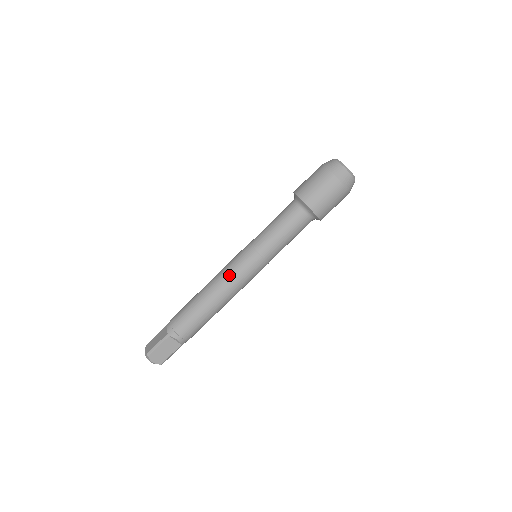
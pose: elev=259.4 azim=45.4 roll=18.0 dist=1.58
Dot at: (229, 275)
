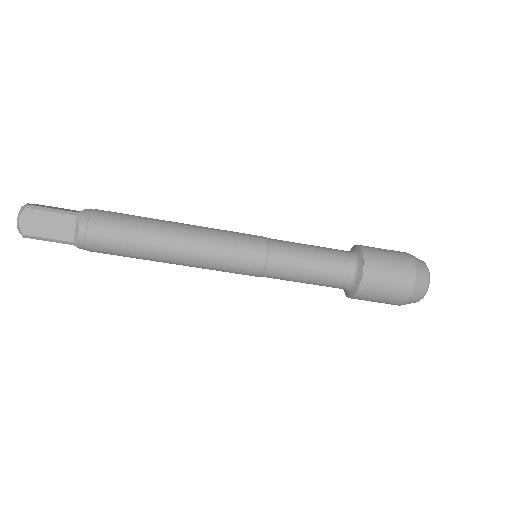
Dot at: (210, 265)
